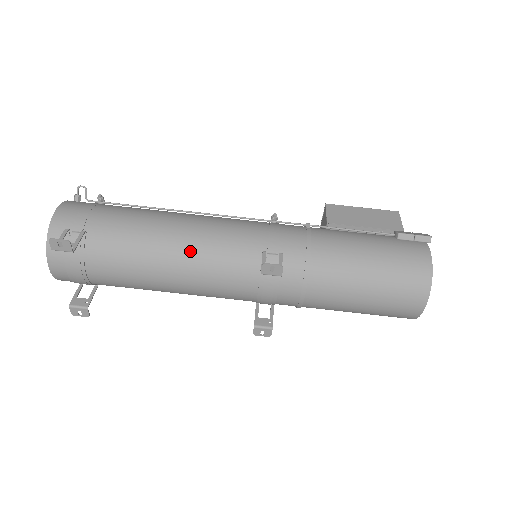
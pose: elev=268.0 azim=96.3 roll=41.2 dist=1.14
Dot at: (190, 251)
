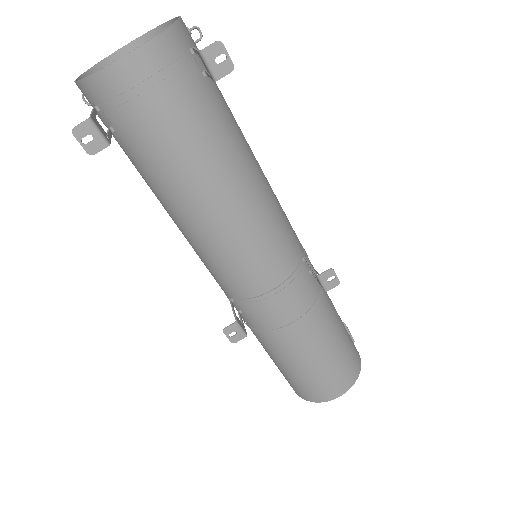
Dot at: (265, 201)
